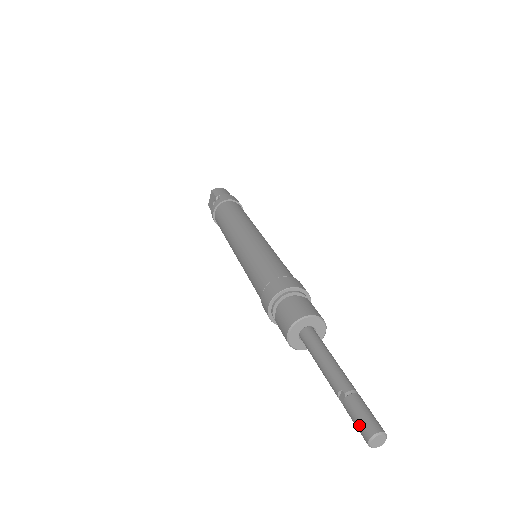
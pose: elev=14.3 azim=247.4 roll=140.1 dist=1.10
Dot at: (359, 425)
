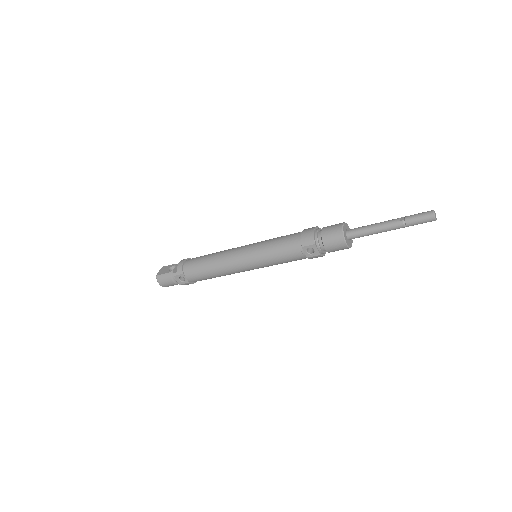
Dot at: (423, 213)
